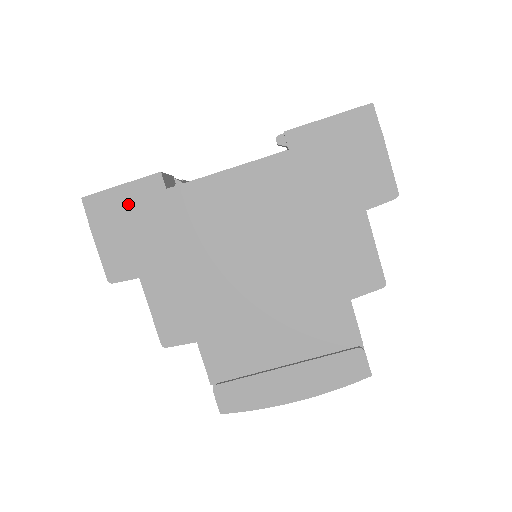
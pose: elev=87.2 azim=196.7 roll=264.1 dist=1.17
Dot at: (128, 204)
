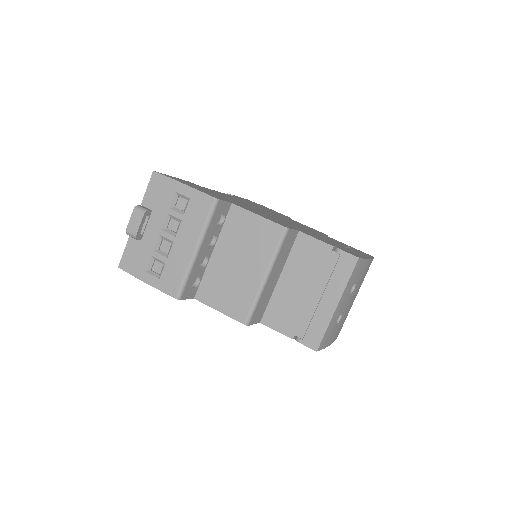
Dot at: (186, 182)
